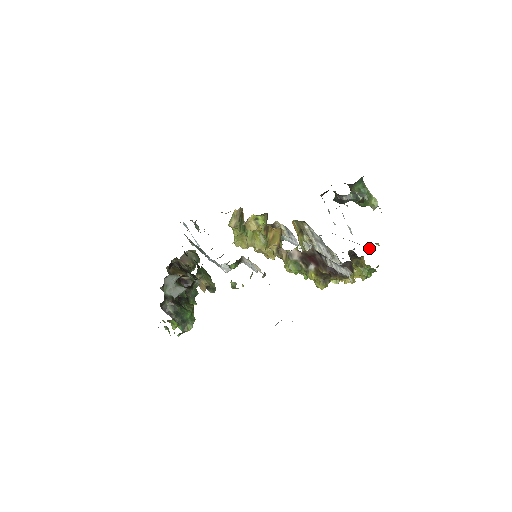
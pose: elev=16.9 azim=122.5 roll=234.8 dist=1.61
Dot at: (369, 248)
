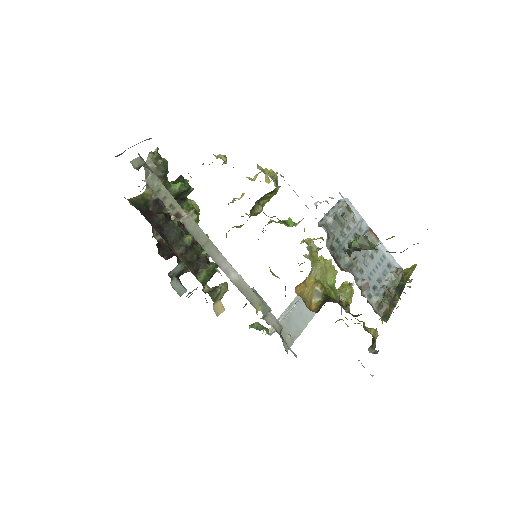
Dot at: occluded
